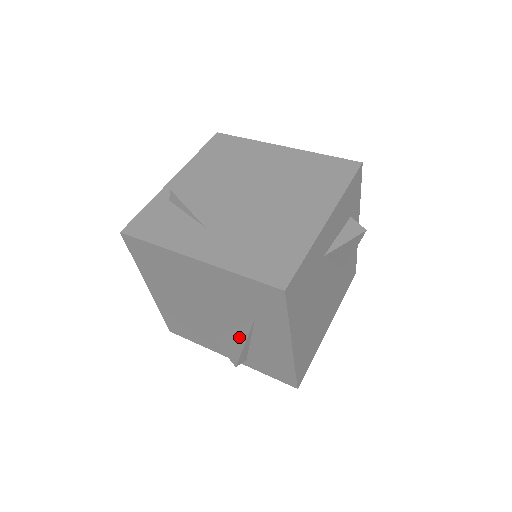
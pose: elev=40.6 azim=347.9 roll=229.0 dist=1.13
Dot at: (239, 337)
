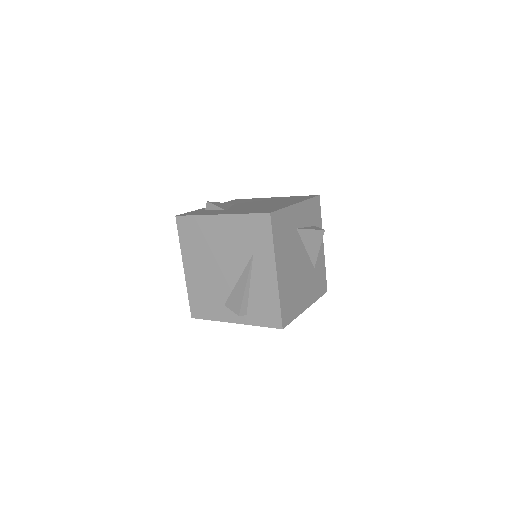
Dot at: (242, 282)
